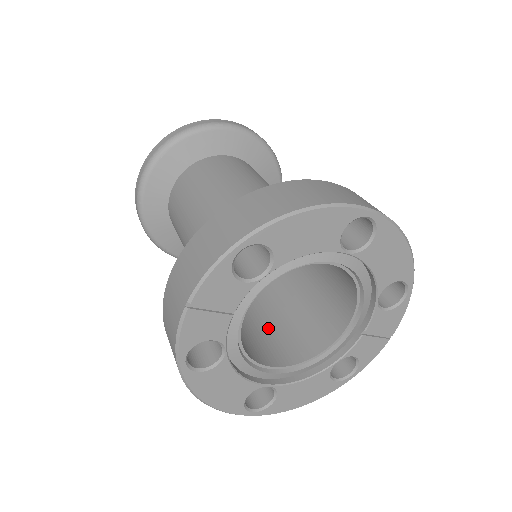
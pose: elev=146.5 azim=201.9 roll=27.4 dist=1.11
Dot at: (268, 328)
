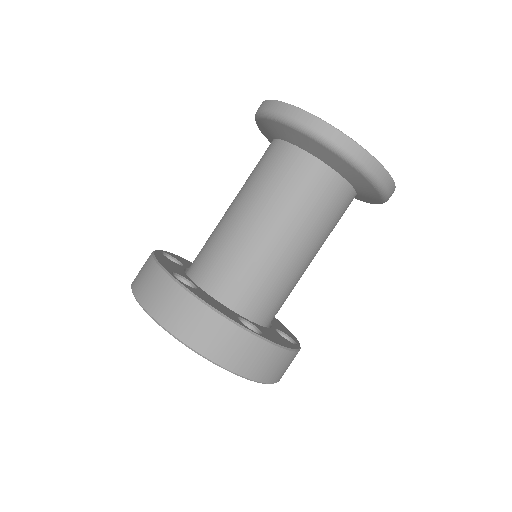
Dot at: occluded
